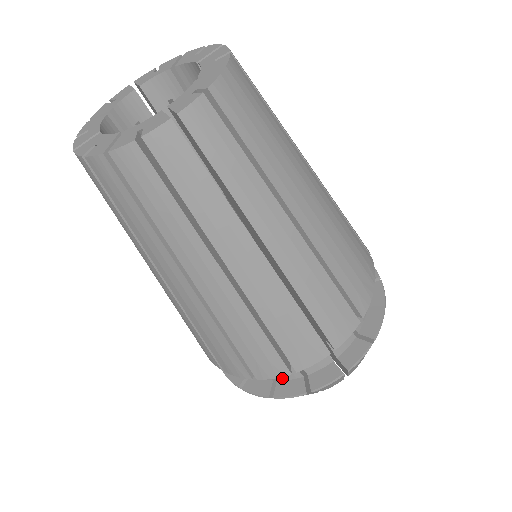
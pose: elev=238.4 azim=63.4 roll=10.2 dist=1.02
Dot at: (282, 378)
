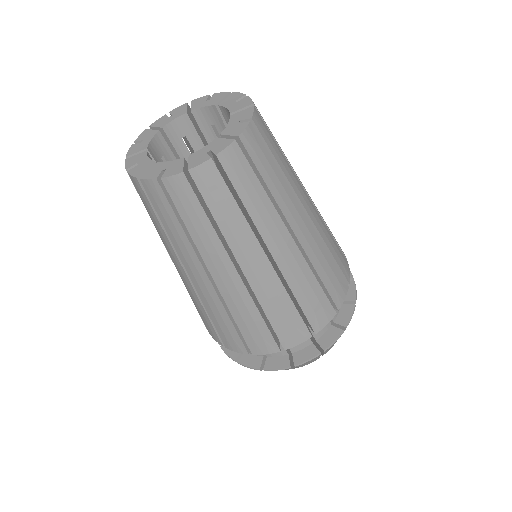
Dot at: occluded
